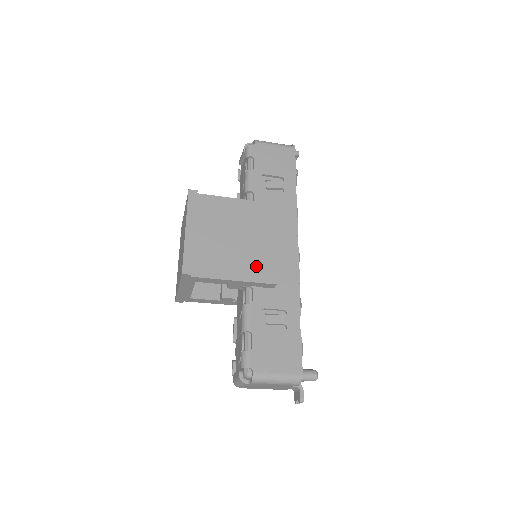
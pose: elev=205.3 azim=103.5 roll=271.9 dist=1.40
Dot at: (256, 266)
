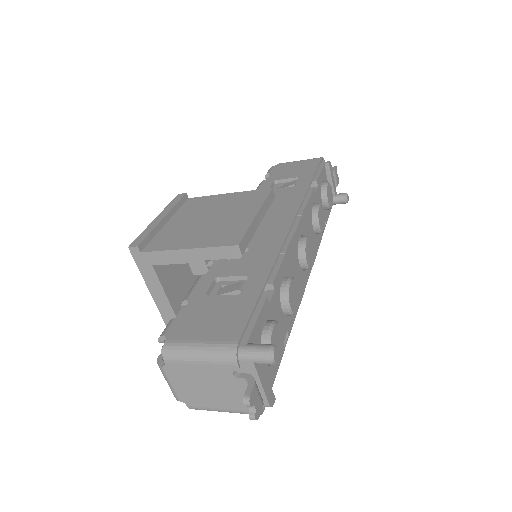
Dot at: (220, 234)
